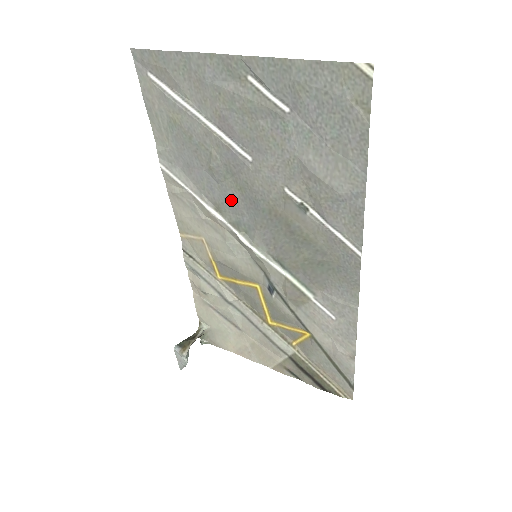
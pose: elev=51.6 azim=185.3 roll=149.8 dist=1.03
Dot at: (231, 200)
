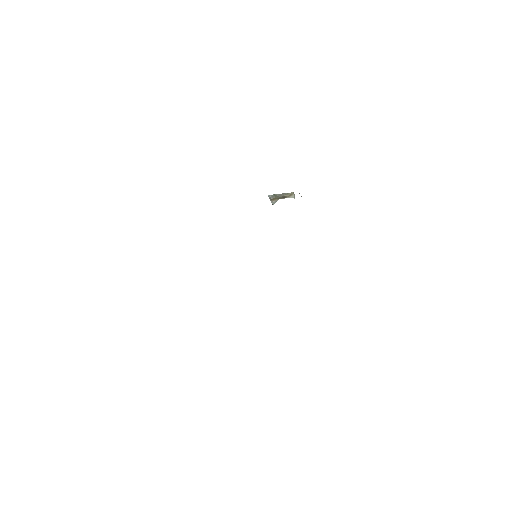
Dot at: occluded
